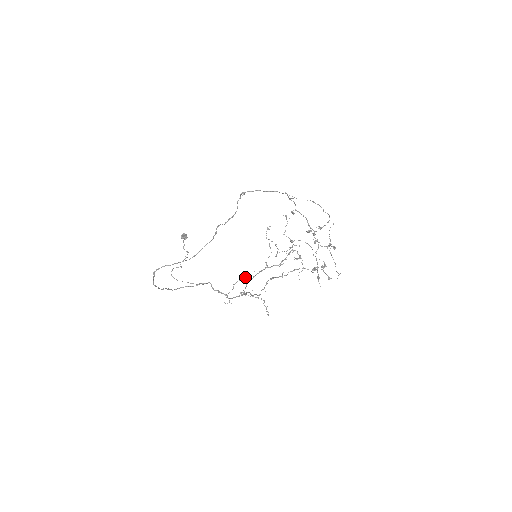
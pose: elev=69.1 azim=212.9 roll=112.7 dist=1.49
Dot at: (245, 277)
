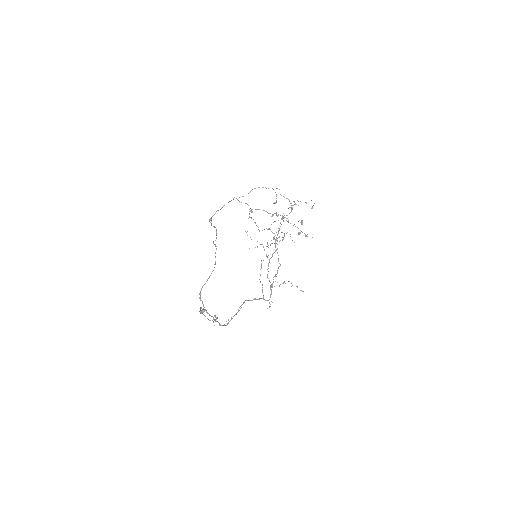
Dot at: (261, 268)
